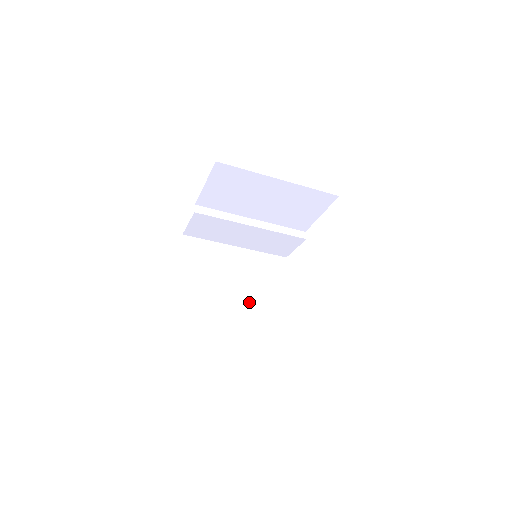
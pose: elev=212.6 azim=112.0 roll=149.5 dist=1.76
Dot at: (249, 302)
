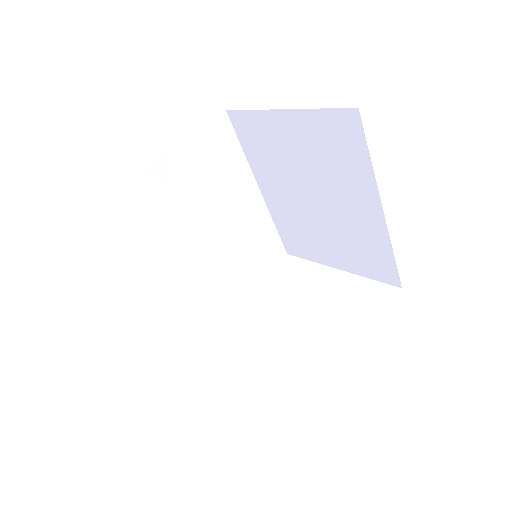
Dot at: occluded
